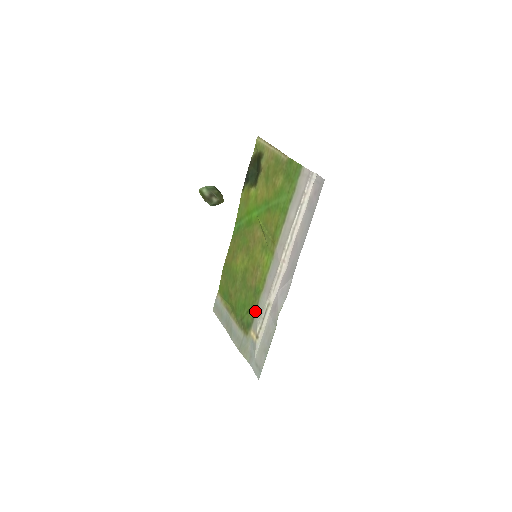
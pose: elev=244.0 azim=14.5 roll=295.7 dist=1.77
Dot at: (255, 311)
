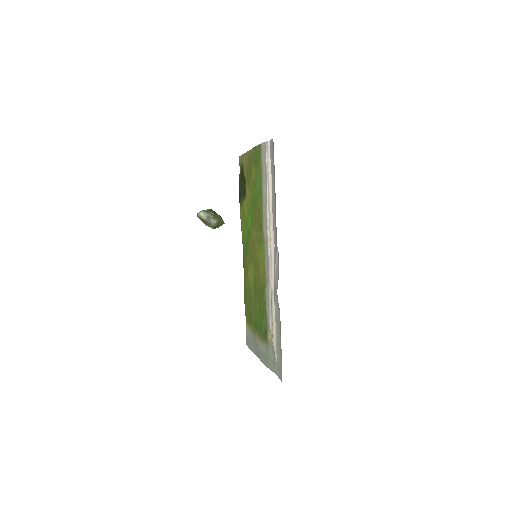
Dot at: (265, 310)
